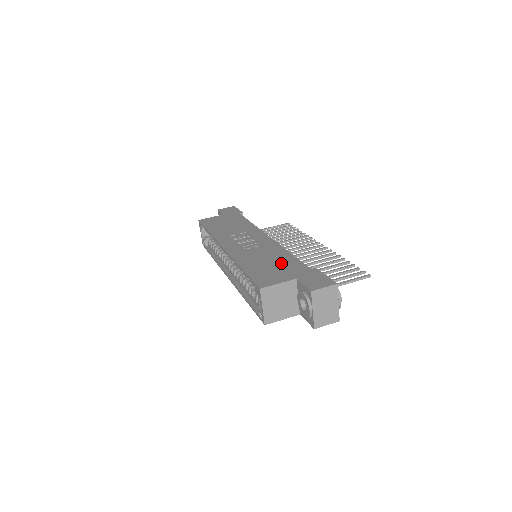
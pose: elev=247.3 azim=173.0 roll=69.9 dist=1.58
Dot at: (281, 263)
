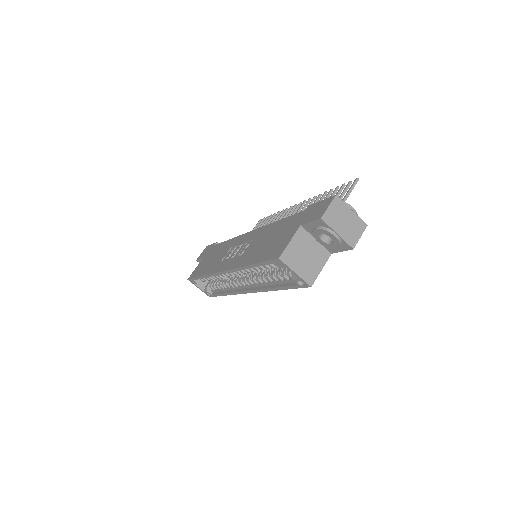
Dot at: (278, 231)
